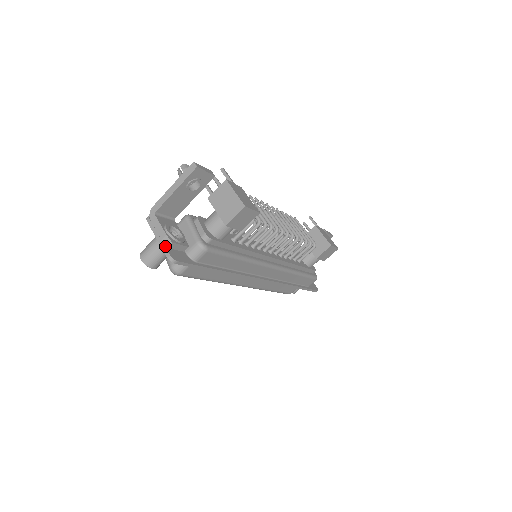
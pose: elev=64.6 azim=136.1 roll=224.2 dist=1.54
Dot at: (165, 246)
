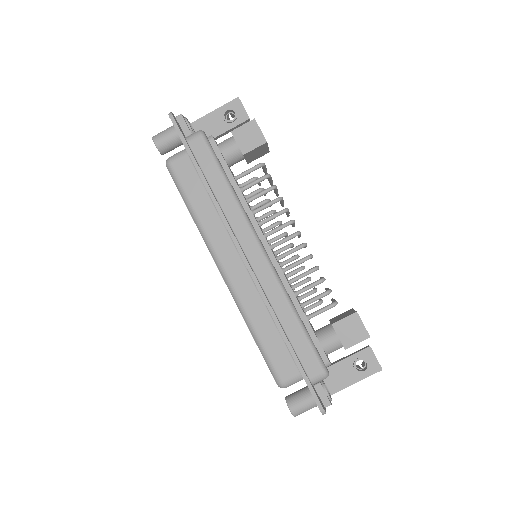
Dot at: occluded
